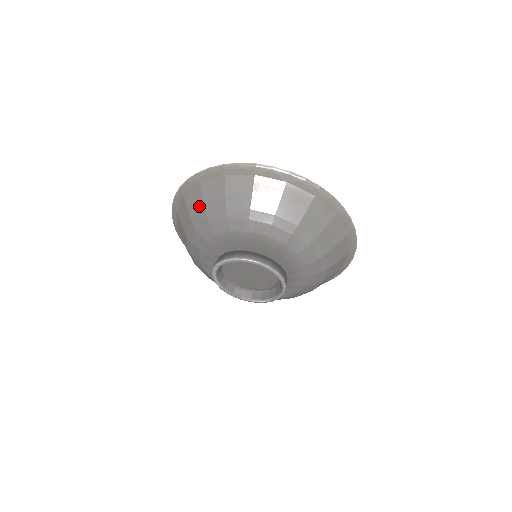
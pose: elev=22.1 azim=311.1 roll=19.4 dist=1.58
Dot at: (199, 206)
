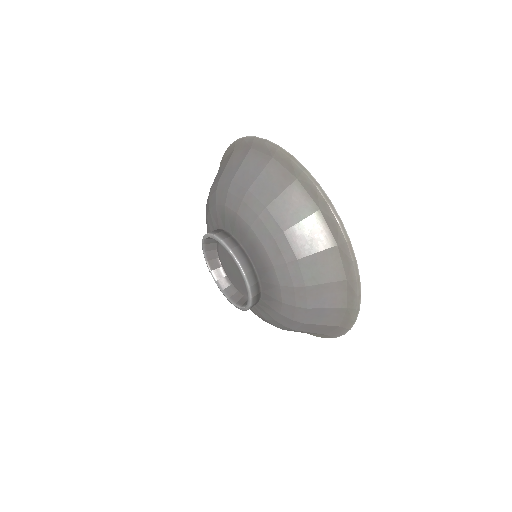
Dot at: occluded
